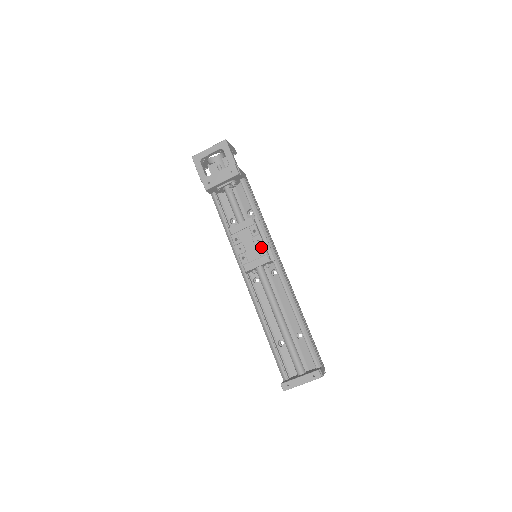
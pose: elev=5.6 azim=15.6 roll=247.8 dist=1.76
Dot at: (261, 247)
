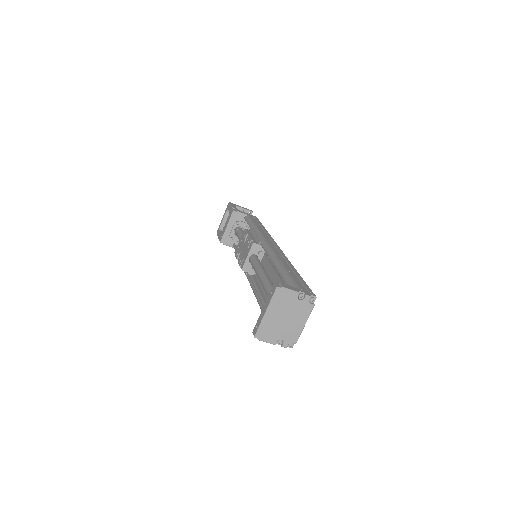
Dot at: (248, 240)
